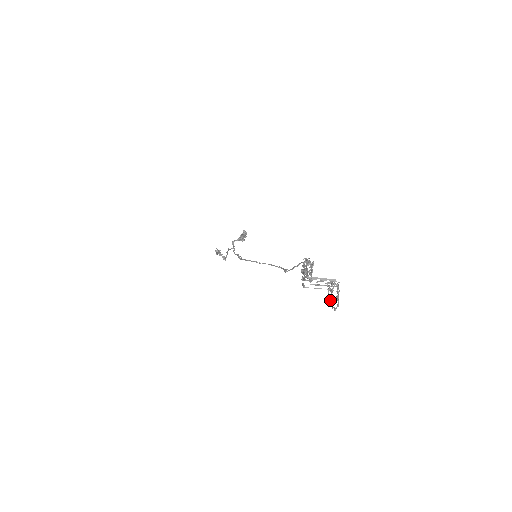
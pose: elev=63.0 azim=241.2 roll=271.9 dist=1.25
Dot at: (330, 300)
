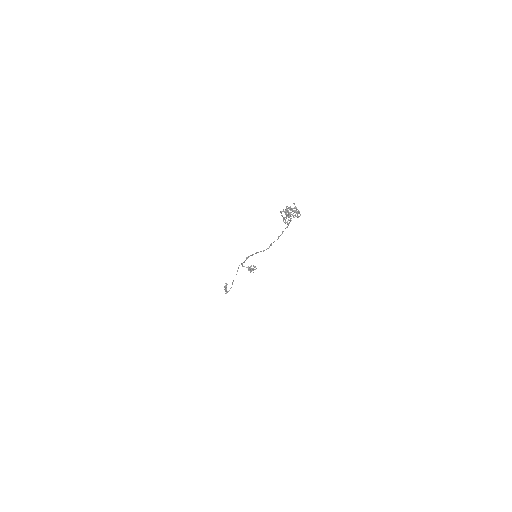
Dot at: (291, 214)
